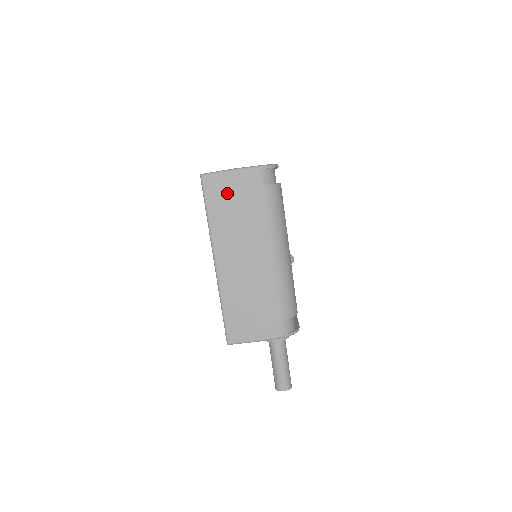
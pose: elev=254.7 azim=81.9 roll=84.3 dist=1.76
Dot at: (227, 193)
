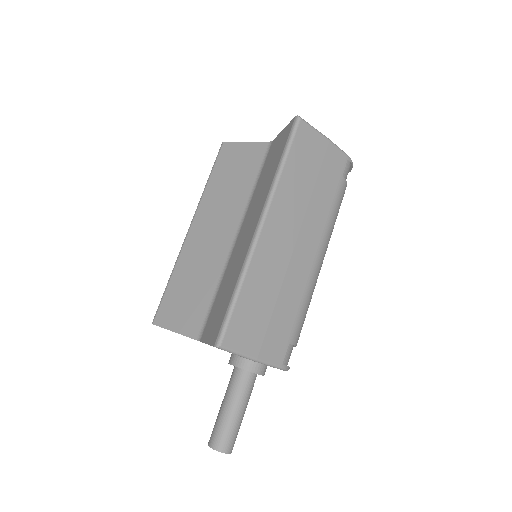
Dot at: (313, 157)
